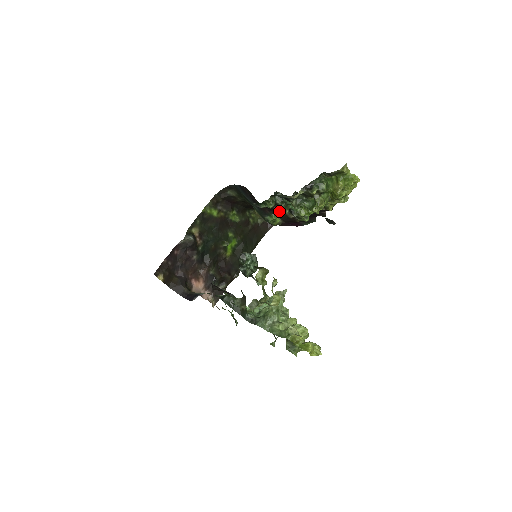
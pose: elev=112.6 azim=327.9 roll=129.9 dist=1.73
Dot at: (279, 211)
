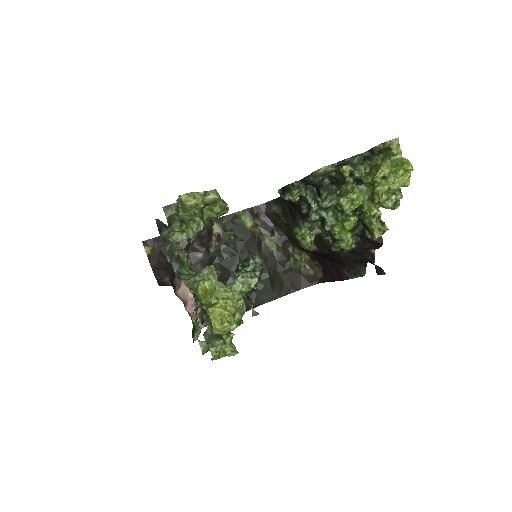
Dot at: (309, 217)
